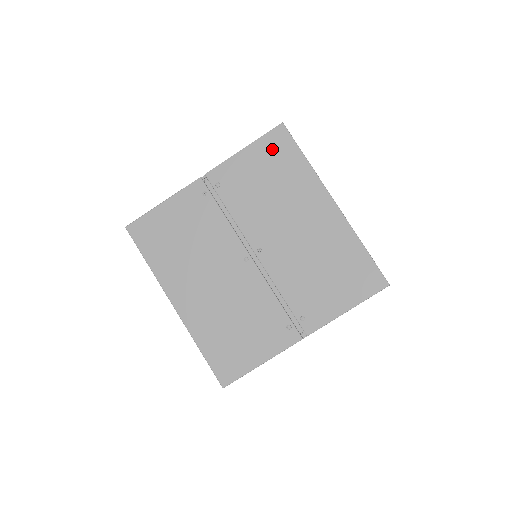
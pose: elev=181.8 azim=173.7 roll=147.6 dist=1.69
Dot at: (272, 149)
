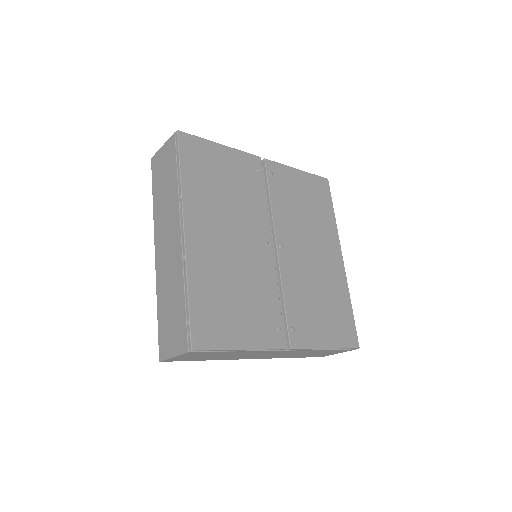
Dot at: (316, 188)
